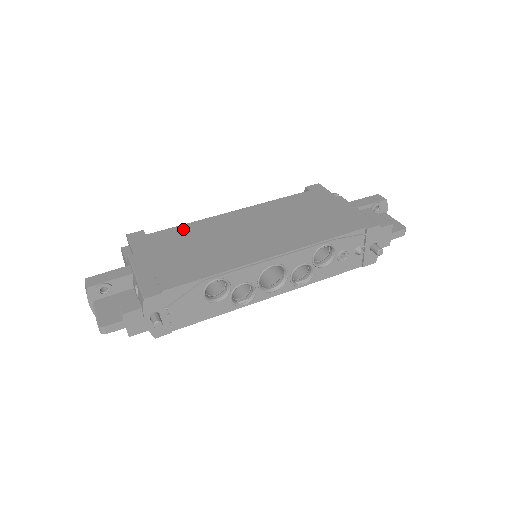
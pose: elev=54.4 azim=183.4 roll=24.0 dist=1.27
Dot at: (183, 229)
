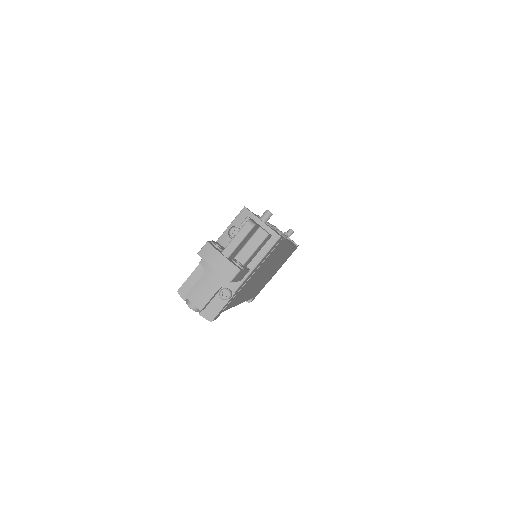
Dot at: occluded
